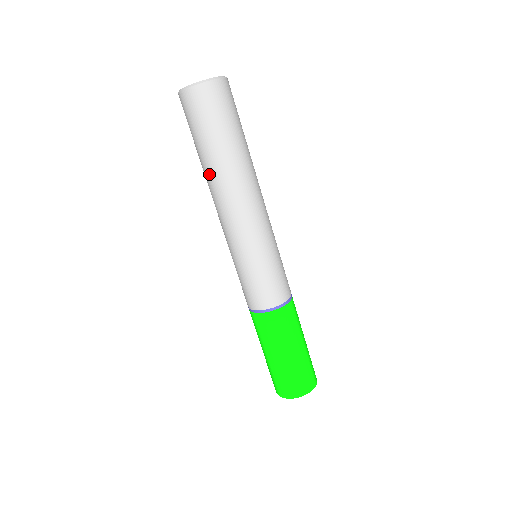
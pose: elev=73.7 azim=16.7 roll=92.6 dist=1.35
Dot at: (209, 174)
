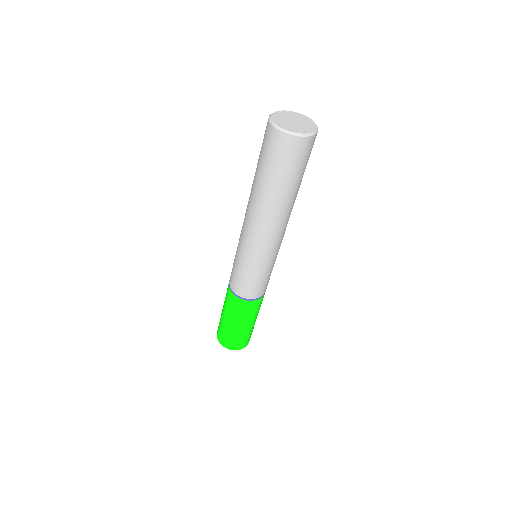
Dot at: (252, 185)
